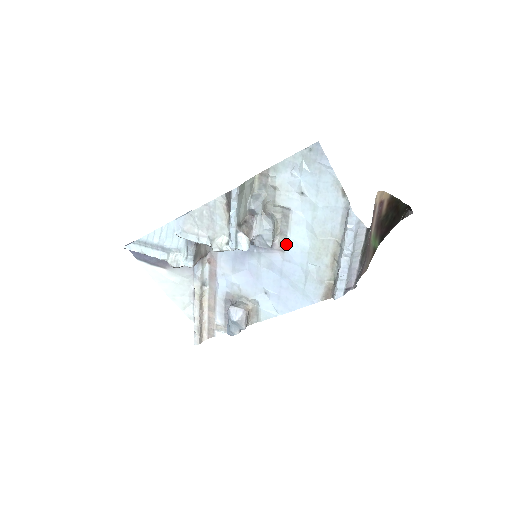
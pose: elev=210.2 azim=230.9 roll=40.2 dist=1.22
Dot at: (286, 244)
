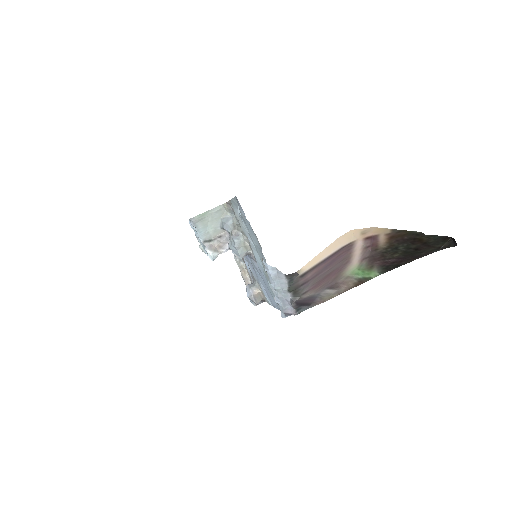
Dot at: (256, 259)
